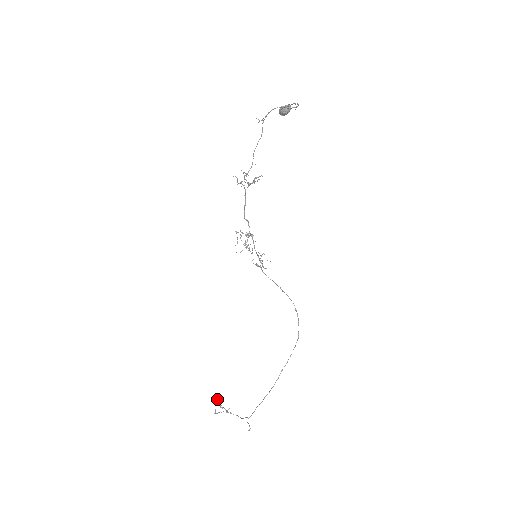
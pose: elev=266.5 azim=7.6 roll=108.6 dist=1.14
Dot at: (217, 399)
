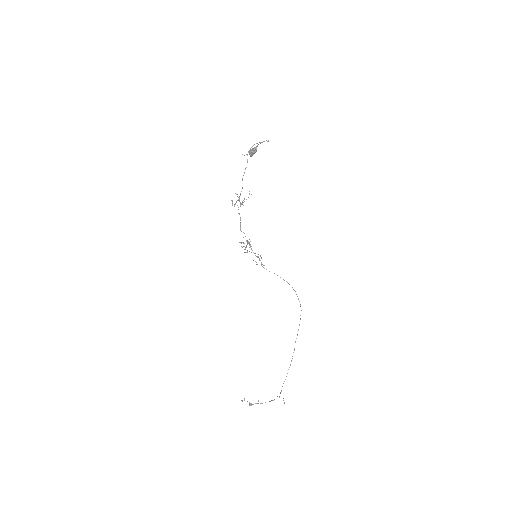
Dot at: occluded
